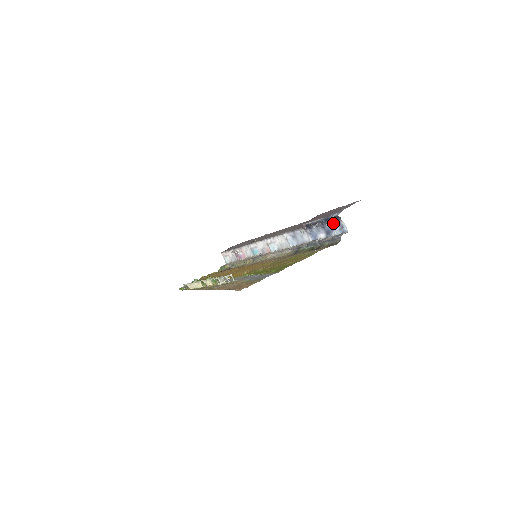
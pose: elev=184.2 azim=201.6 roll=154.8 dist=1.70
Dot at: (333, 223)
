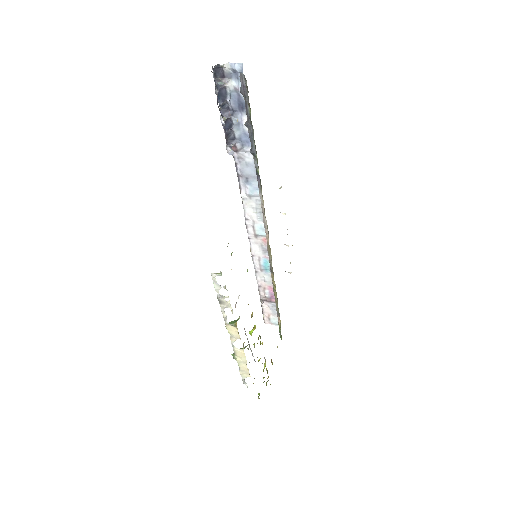
Dot at: (227, 87)
